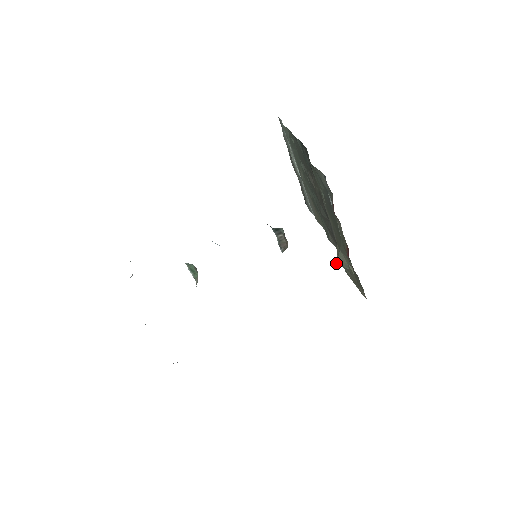
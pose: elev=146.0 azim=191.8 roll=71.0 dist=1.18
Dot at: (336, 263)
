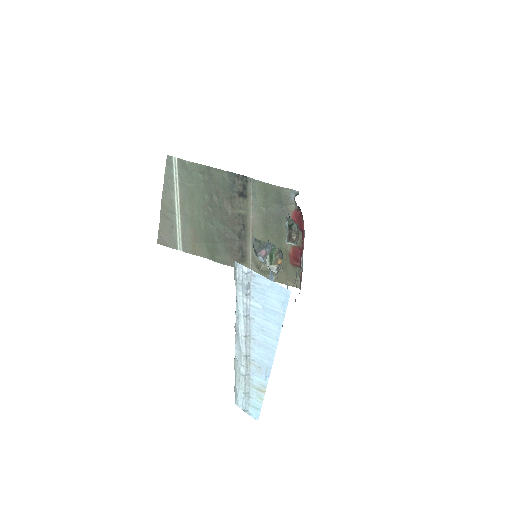
Dot at: (262, 270)
